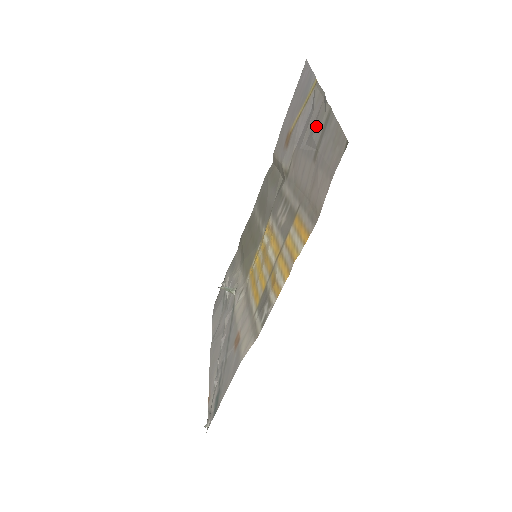
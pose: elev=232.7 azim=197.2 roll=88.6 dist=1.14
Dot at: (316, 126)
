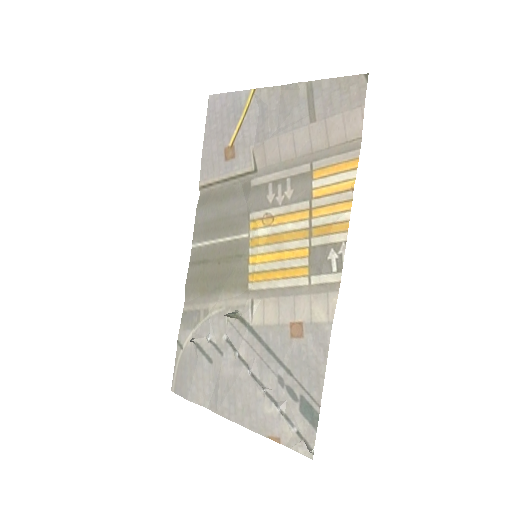
Dot at: (291, 106)
